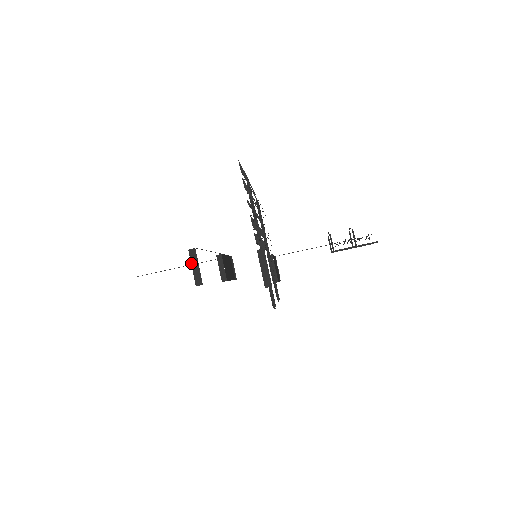
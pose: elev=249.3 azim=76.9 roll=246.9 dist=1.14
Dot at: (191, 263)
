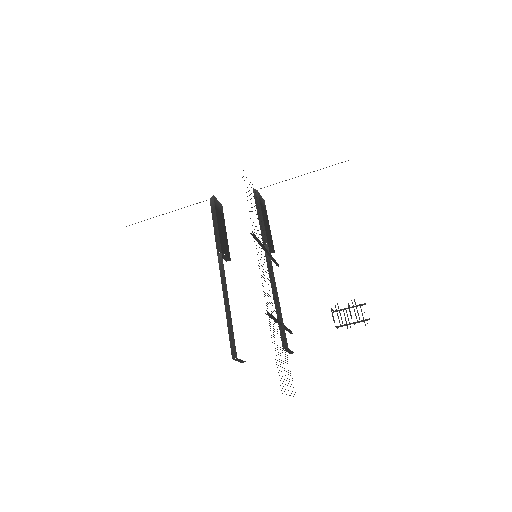
Dot at: occluded
